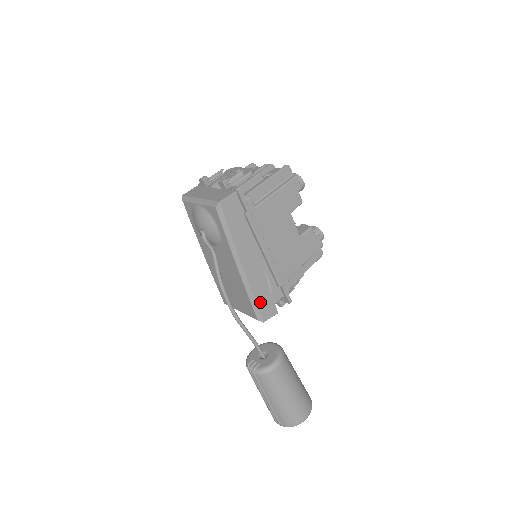
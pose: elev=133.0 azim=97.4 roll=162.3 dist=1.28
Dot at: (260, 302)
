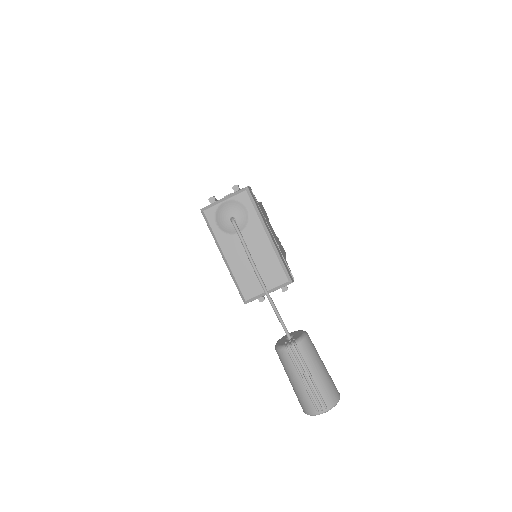
Dot at: (285, 266)
